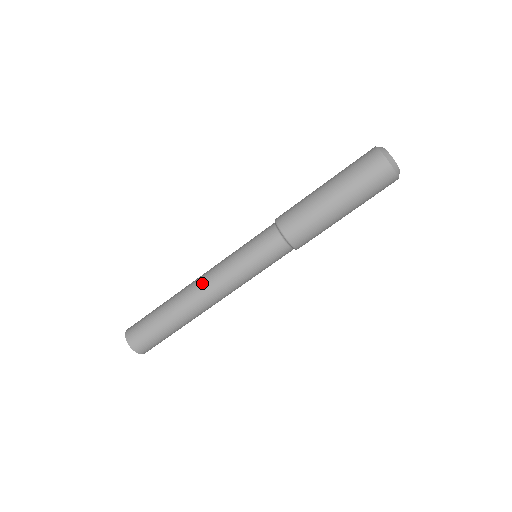
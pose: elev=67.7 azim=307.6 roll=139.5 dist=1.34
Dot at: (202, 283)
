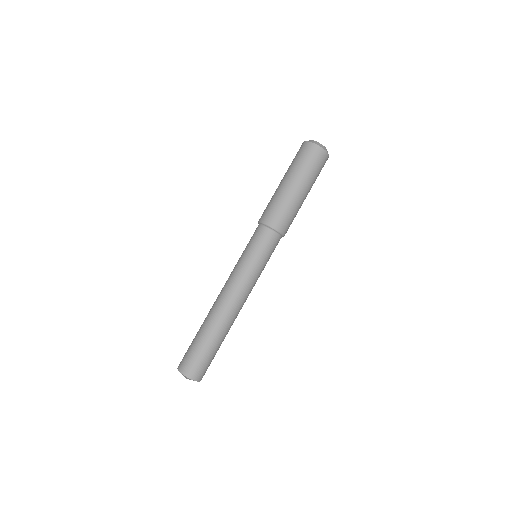
Dot at: (224, 293)
